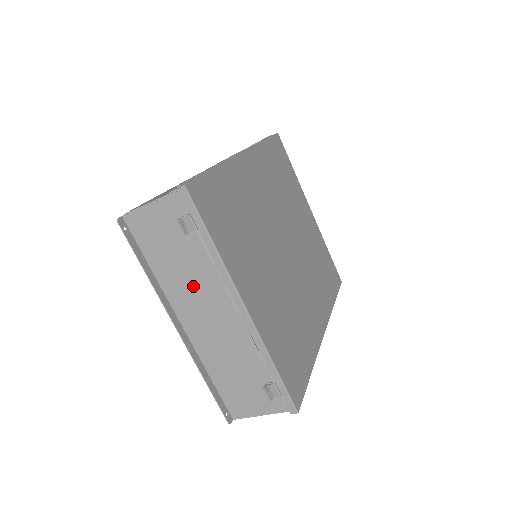
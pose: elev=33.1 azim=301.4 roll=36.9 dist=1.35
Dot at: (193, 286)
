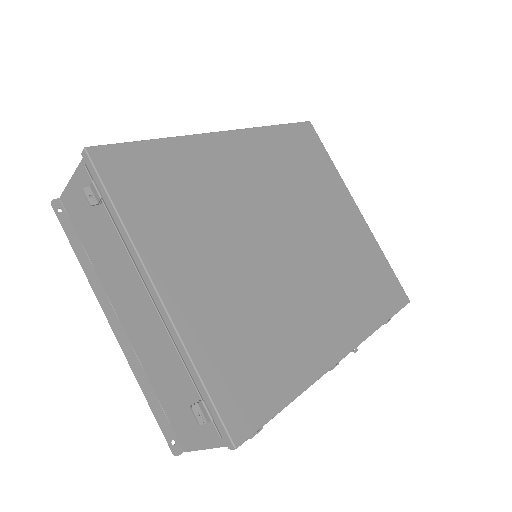
Dot at: (117, 271)
